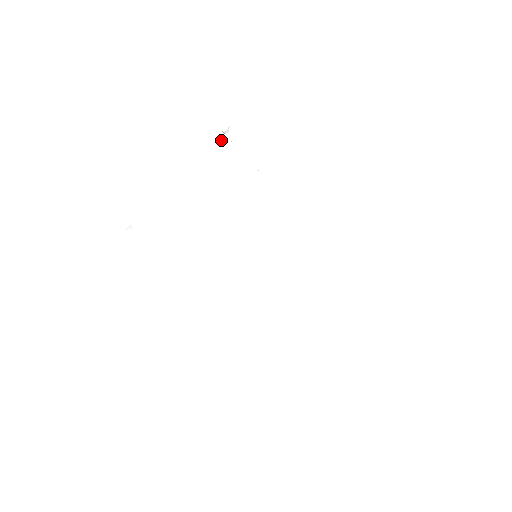
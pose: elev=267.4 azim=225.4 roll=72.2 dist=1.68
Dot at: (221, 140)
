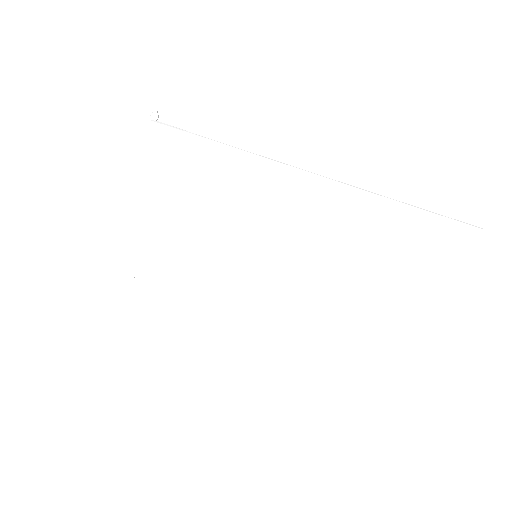
Dot at: (154, 131)
